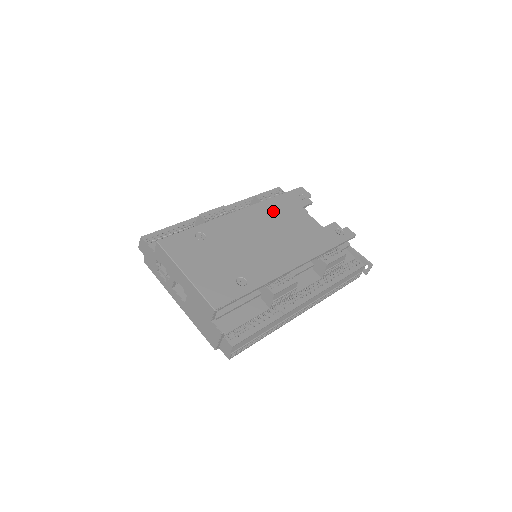
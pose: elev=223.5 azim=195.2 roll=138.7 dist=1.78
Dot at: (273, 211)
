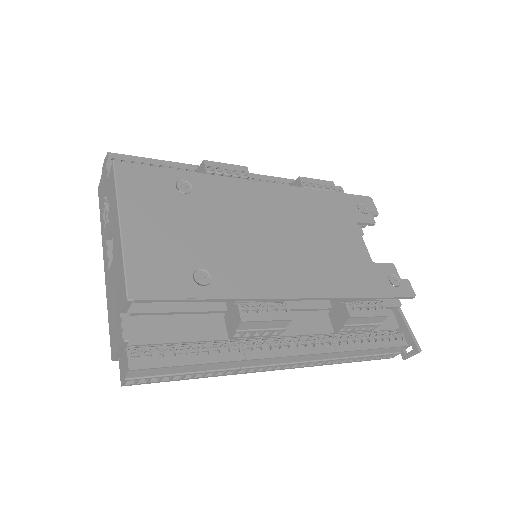
Dot at: (312, 207)
